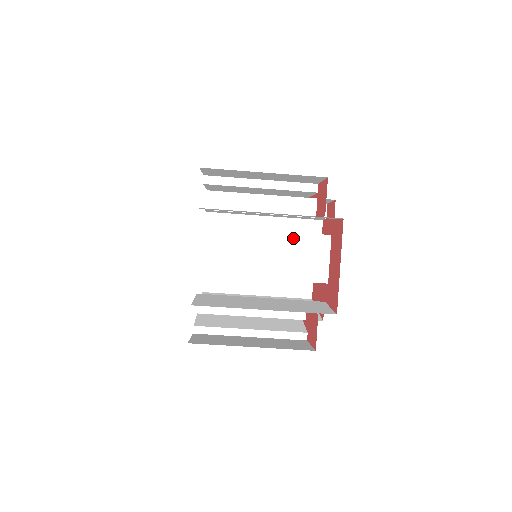
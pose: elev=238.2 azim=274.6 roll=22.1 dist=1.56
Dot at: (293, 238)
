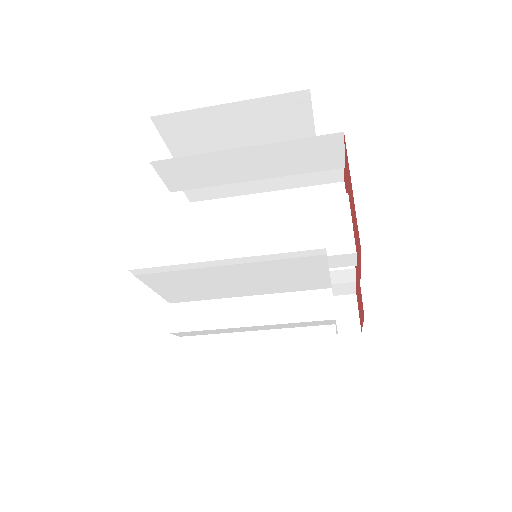
Dot at: (295, 206)
